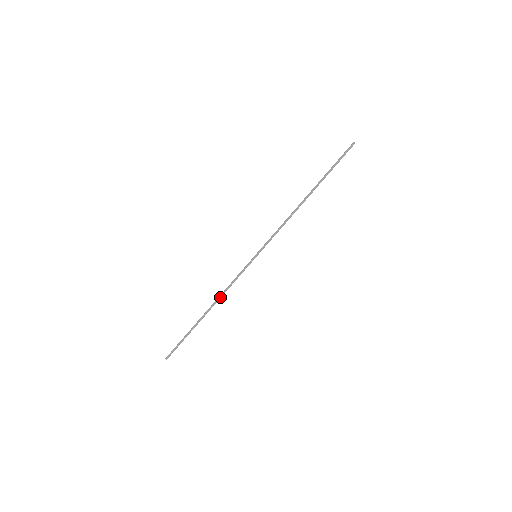
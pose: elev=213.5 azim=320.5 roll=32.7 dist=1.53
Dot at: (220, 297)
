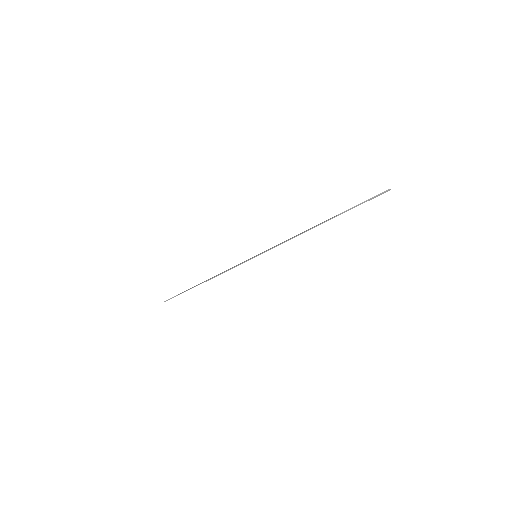
Dot at: occluded
